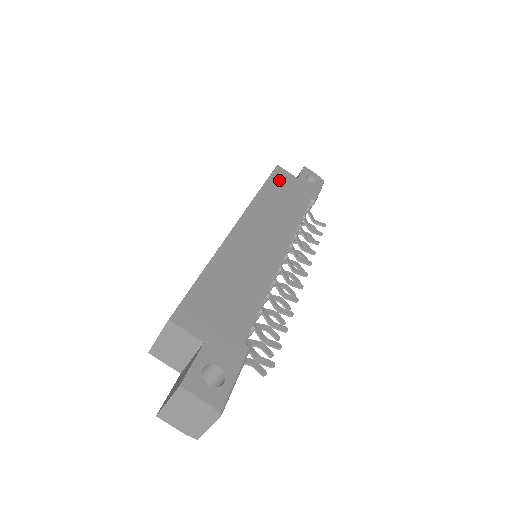
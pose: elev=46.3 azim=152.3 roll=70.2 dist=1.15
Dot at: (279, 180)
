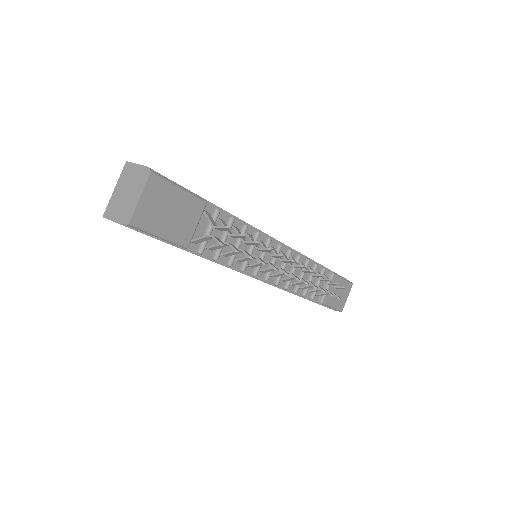
Dot at: occluded
